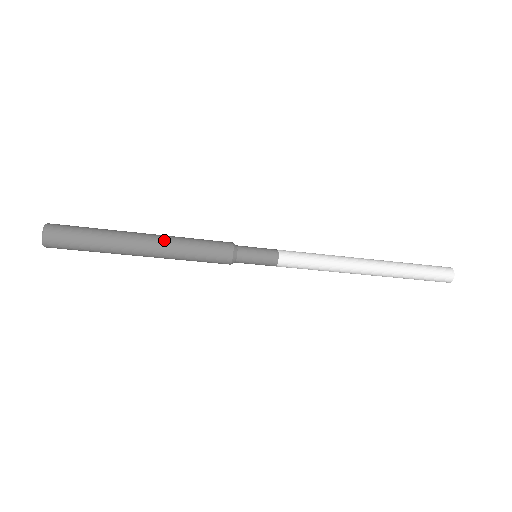
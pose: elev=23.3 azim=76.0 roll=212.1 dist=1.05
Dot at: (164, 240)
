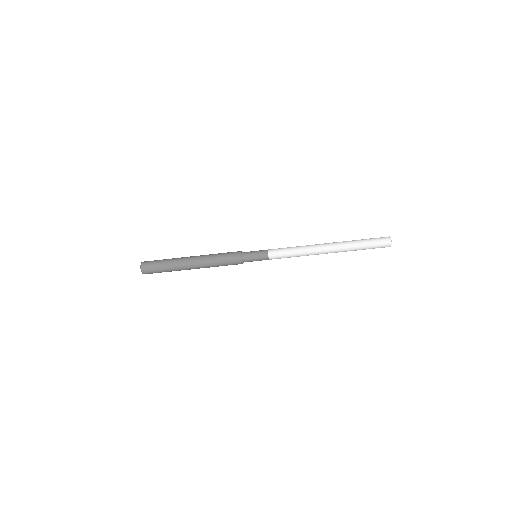
Dot at: (201, 256)
